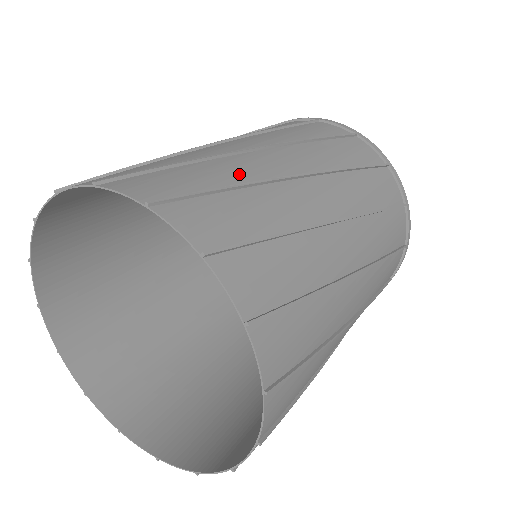
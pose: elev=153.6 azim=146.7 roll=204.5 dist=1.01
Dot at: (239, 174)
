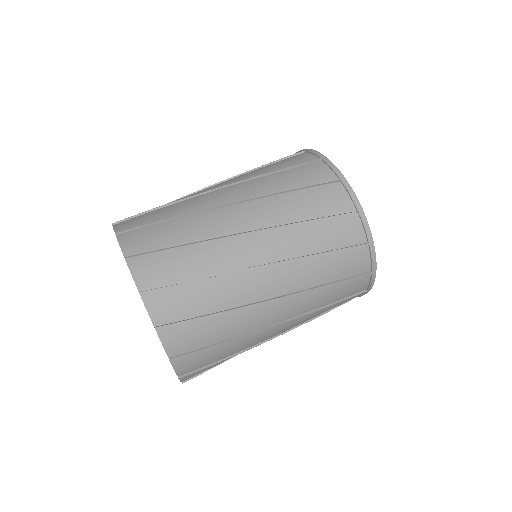
Dot at: (226, 299)
